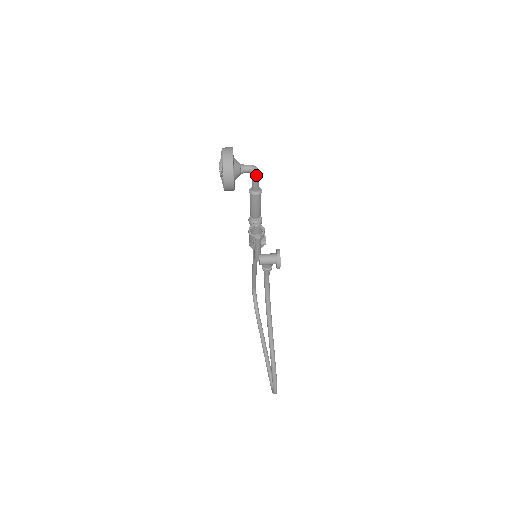
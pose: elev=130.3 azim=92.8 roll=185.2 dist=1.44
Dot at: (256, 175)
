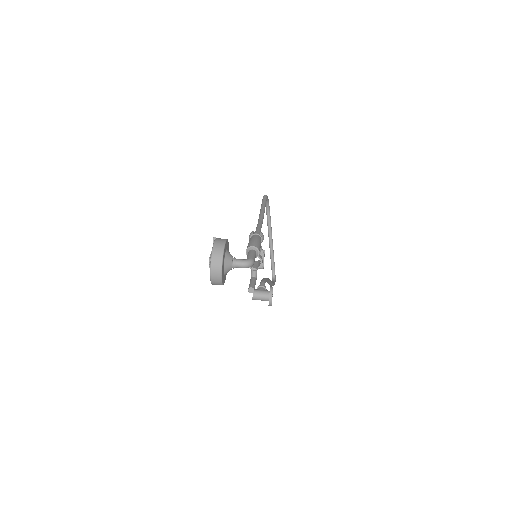
Dot at: (250, 266)
